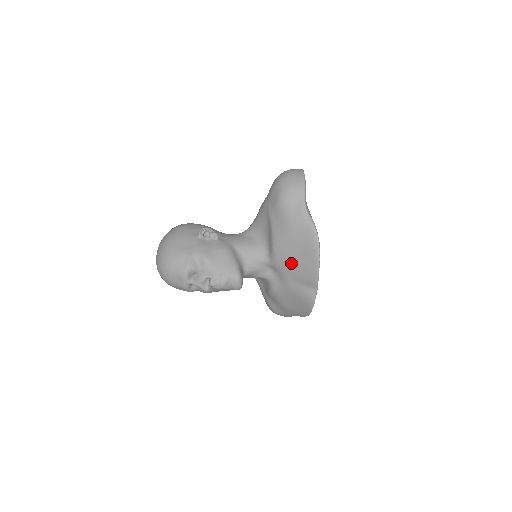
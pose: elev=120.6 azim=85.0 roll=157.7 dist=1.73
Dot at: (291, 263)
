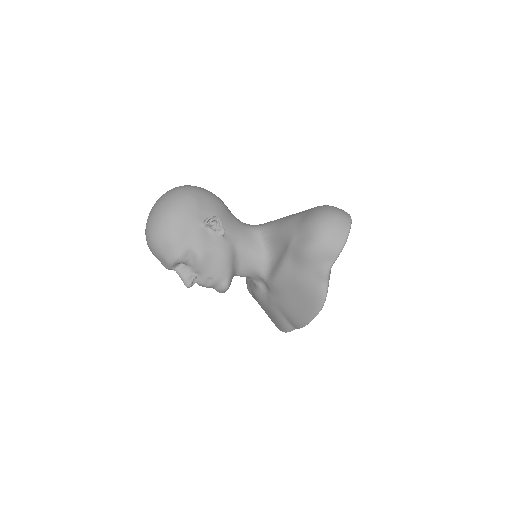
Dot at: (285, 300)
